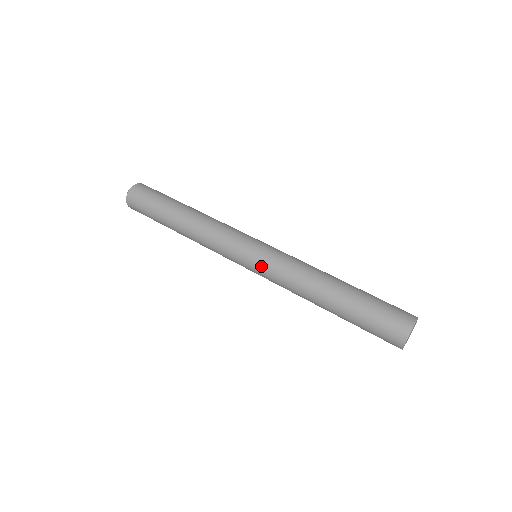
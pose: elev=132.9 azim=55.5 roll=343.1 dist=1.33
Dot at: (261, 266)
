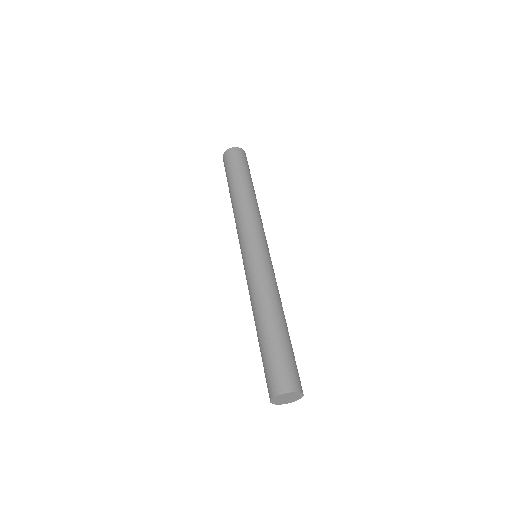
Dot at: (245, 267)
